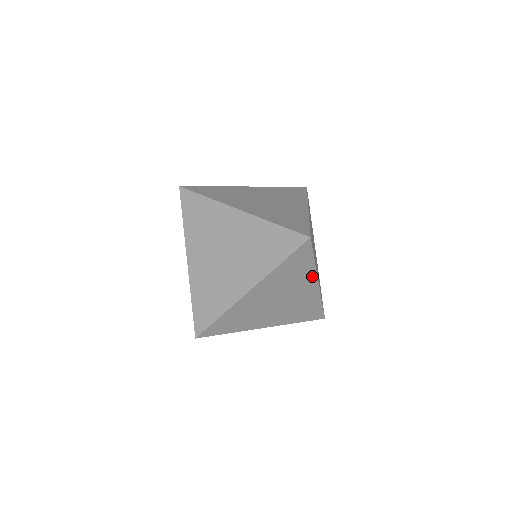
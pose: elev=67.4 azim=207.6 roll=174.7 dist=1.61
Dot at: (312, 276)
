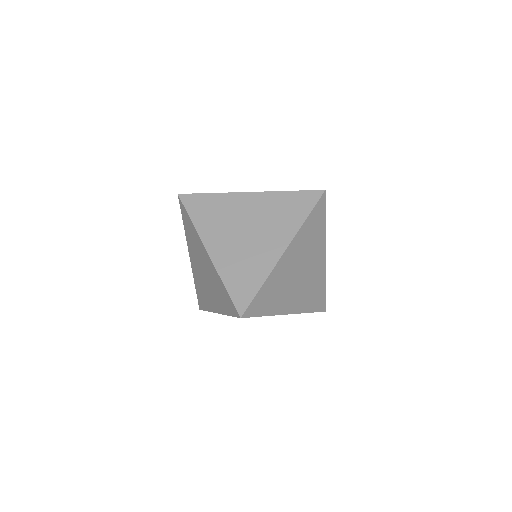
Dot at: (323, 243)
